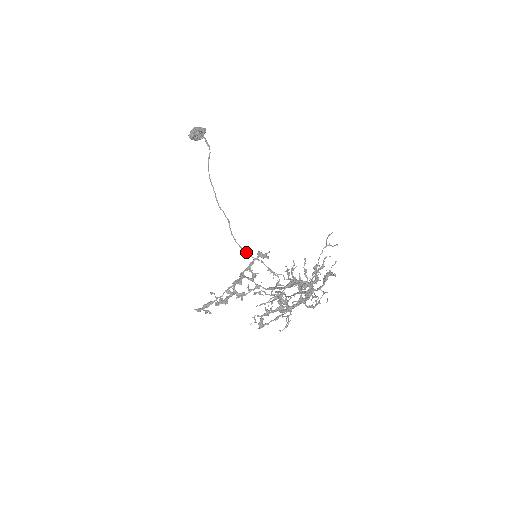
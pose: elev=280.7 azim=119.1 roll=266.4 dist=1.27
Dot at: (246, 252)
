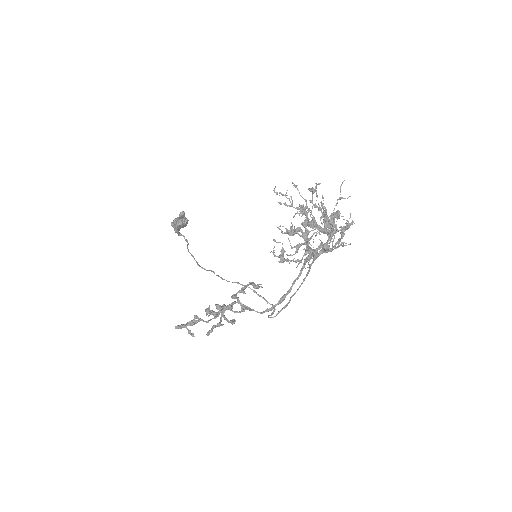
Dot at: (236, 282)
